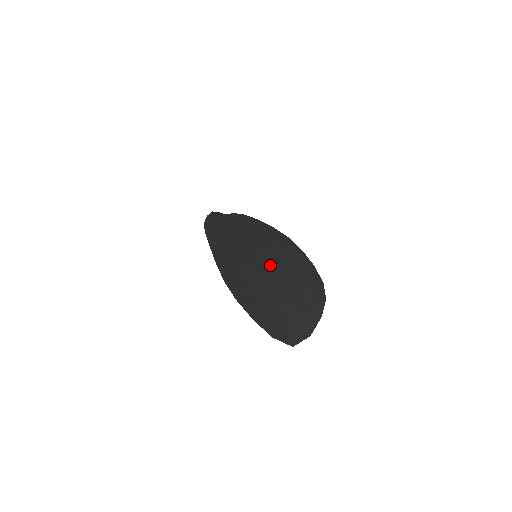
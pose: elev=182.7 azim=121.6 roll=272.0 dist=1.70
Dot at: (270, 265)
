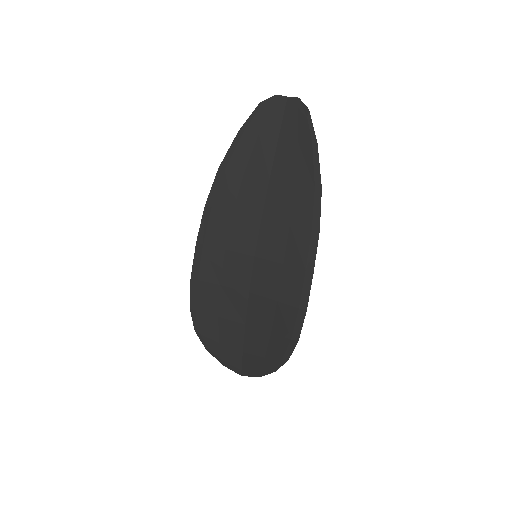
Dot at: (258, 285)
